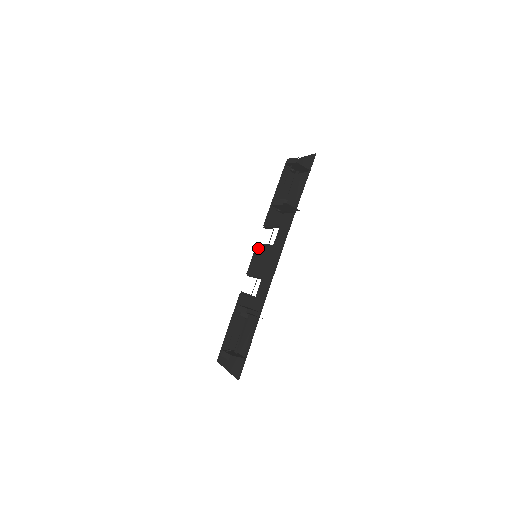
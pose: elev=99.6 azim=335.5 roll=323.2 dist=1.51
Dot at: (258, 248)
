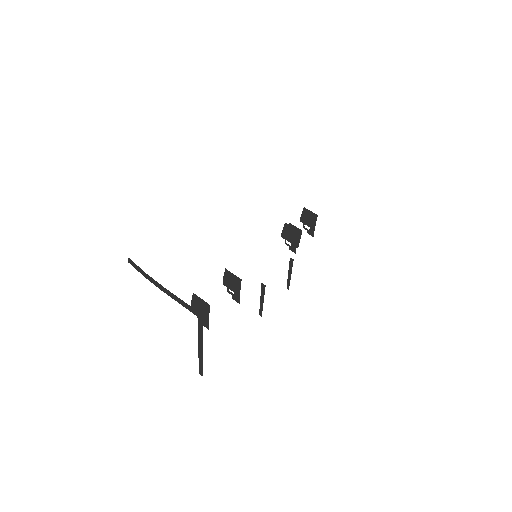
Dot at: occluded
